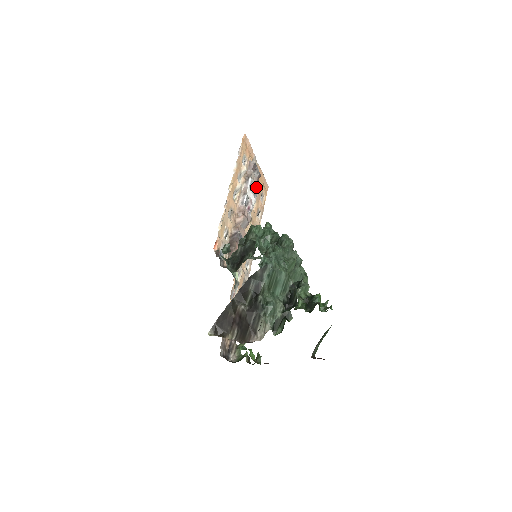
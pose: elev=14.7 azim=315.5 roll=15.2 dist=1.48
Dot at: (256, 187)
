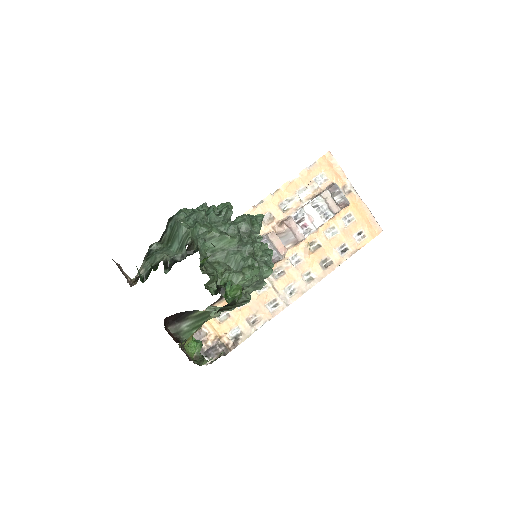
Dot at: (332, 211)
